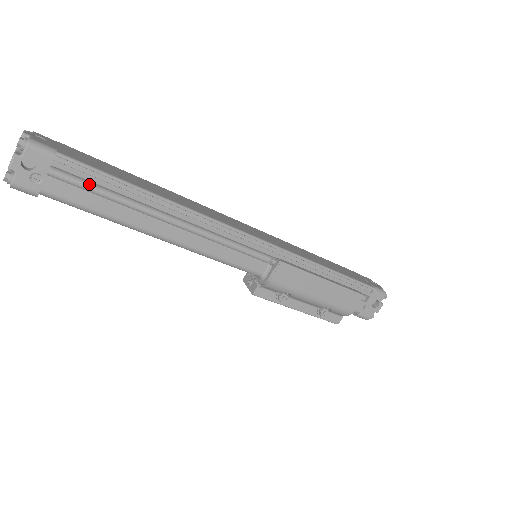
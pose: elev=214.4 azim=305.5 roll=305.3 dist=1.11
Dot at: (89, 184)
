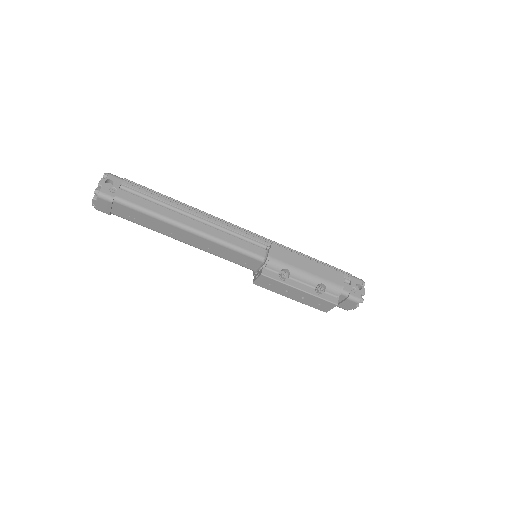
Dot at: (142, 197)
